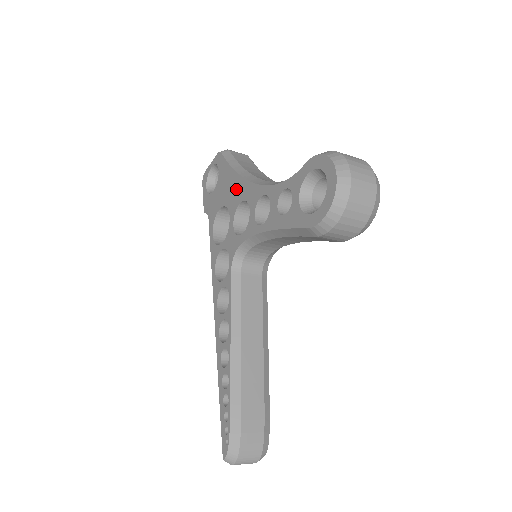
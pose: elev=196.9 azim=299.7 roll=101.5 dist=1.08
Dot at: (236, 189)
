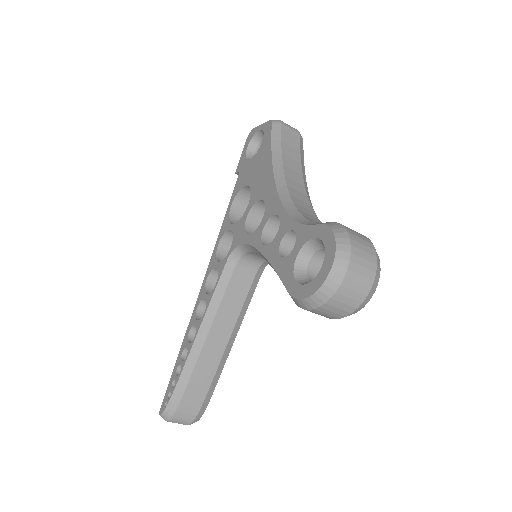
Dot at: (264, 181)
